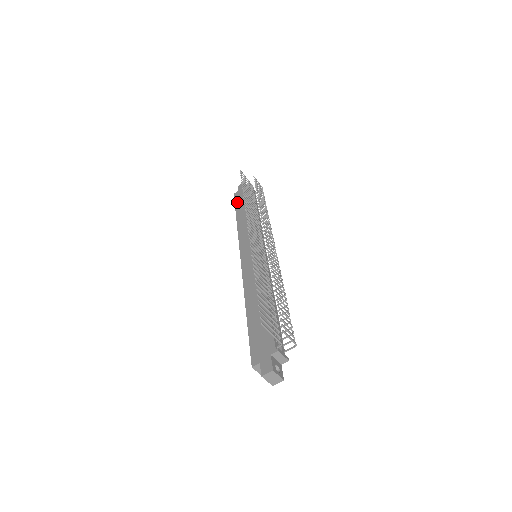
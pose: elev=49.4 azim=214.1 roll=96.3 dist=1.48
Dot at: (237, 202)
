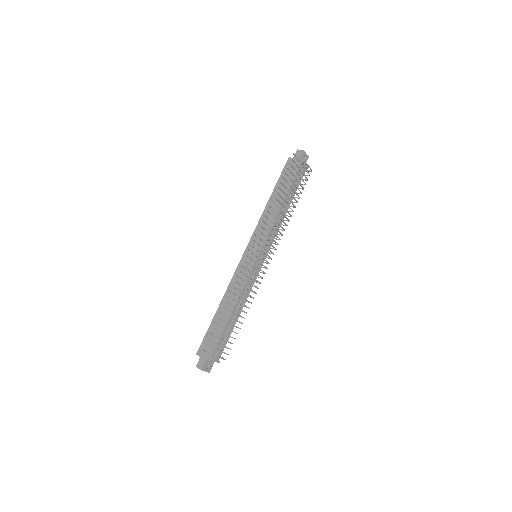
Dot at: (283, 174)
